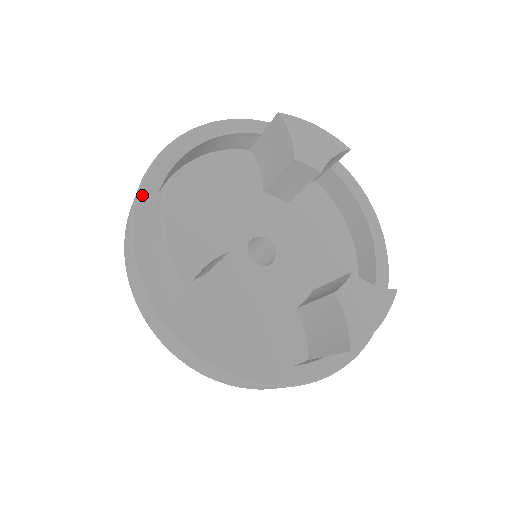
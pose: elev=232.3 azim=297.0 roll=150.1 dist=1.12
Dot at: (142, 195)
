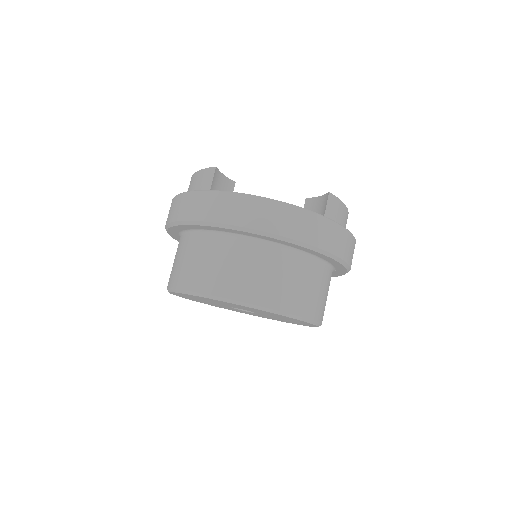
Dot at: occluded
